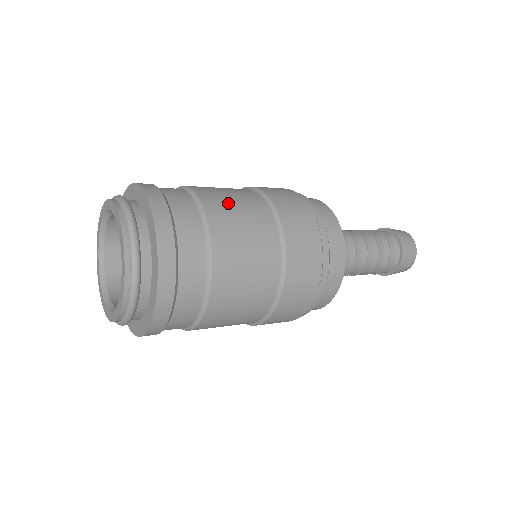
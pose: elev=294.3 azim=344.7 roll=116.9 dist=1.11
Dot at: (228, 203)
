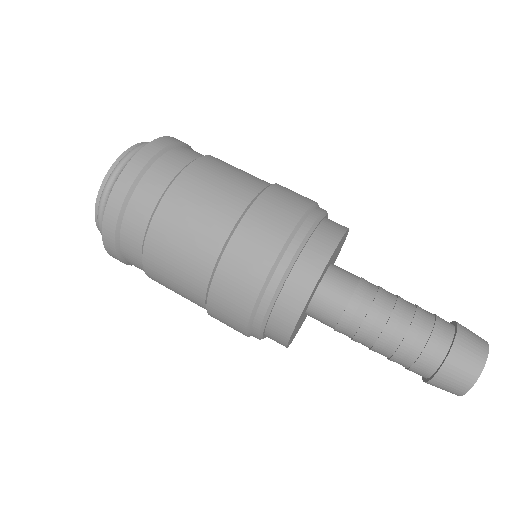
Dot at: occluded
